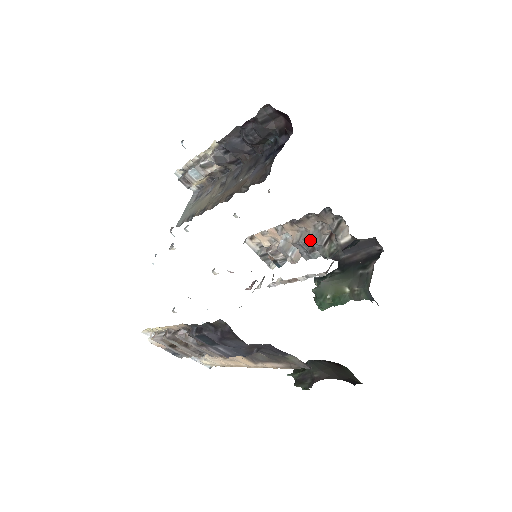
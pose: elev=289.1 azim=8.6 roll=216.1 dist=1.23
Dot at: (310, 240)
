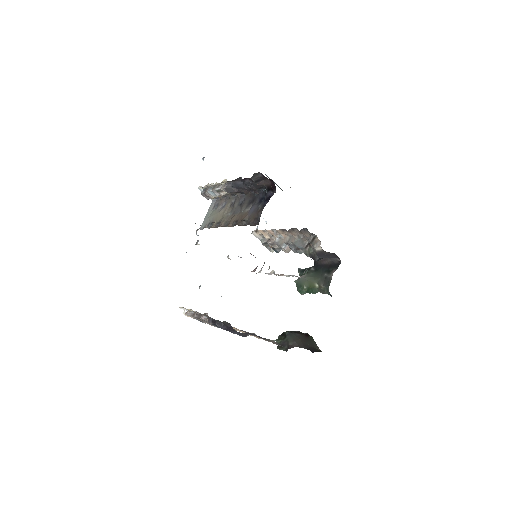
Dot at: (296, 244)
